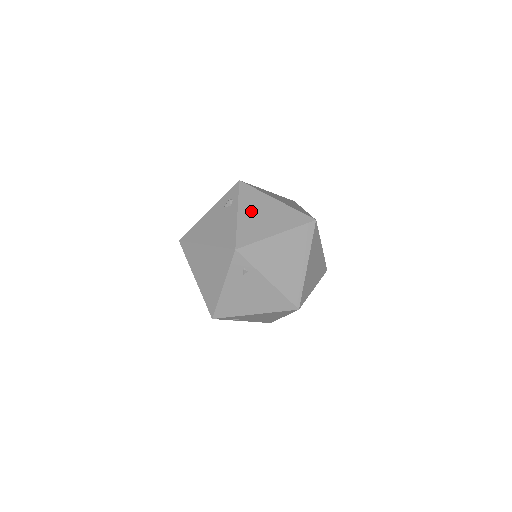
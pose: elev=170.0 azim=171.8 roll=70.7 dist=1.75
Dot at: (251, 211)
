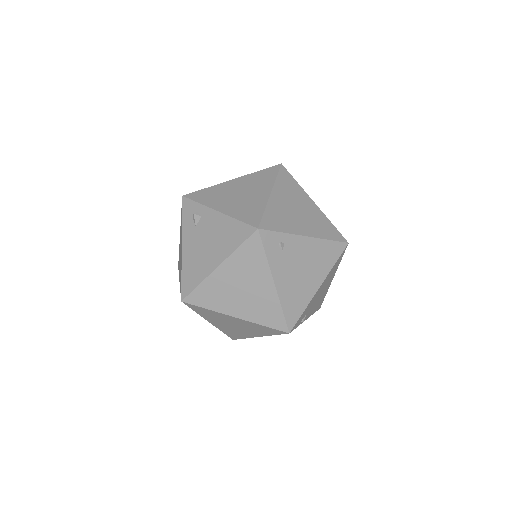
Dot at: (226, 201)
